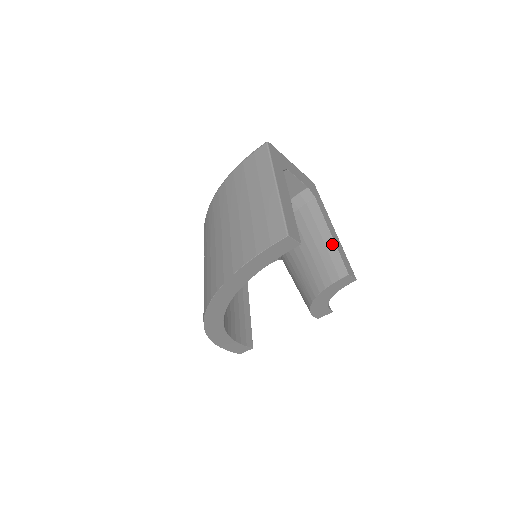
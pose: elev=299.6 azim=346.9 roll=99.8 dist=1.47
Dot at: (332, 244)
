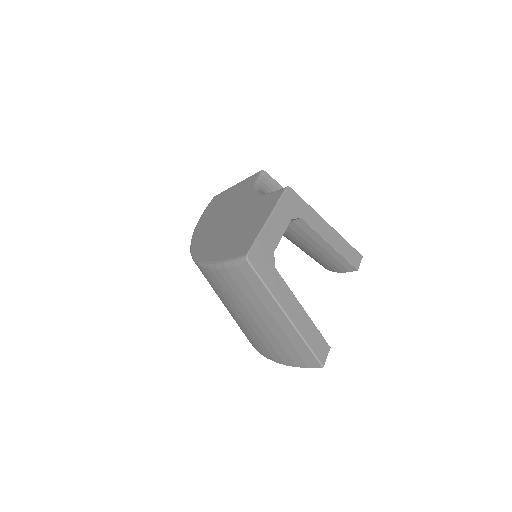
Dot at: (334, 252)
